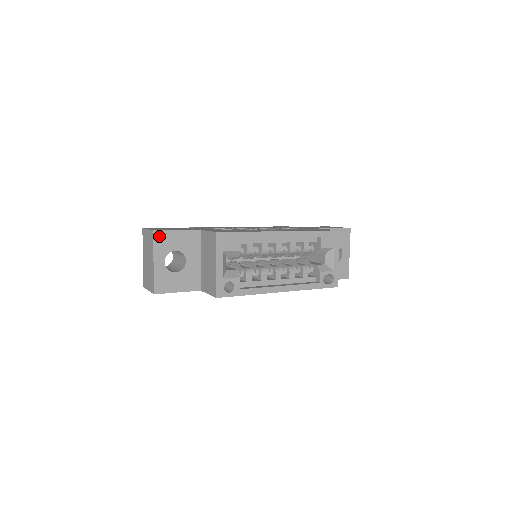
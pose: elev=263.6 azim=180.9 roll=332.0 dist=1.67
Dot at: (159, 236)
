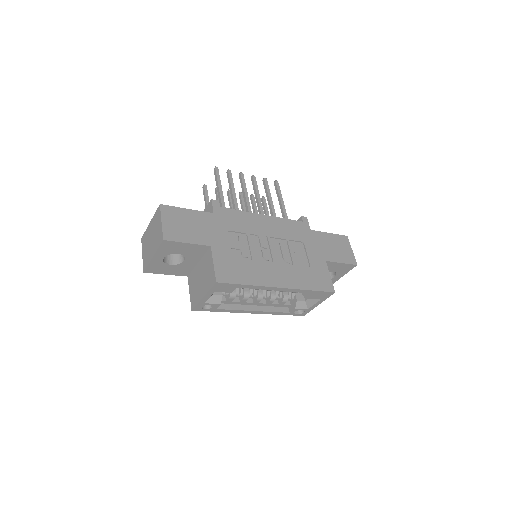
Dot at: (167, 244)
